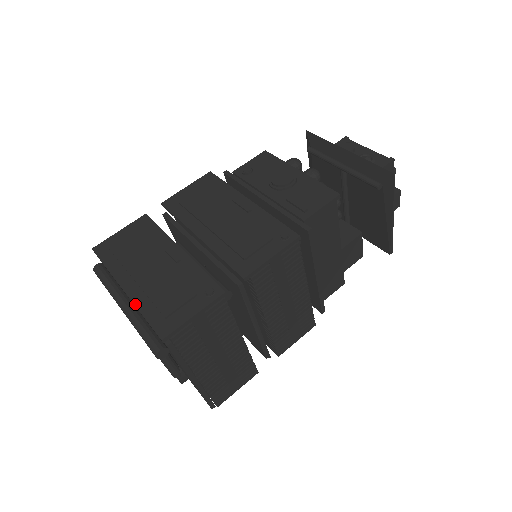
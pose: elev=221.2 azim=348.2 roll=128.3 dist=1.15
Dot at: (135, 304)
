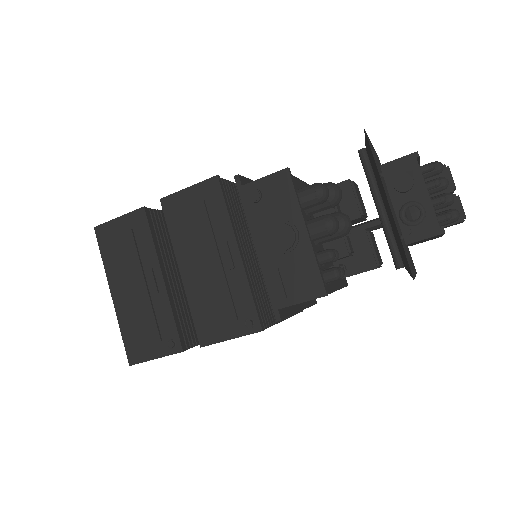
Dot at: (117, 318)
